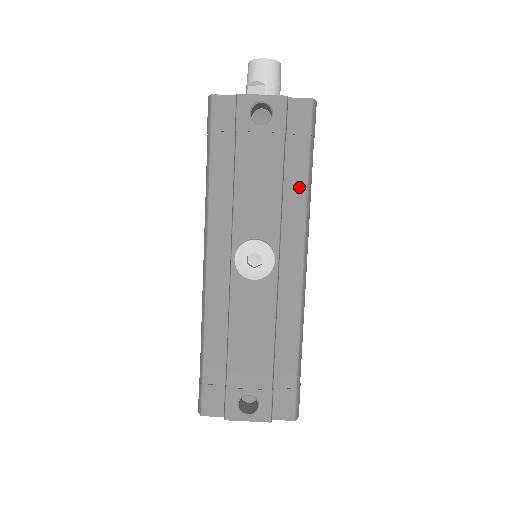
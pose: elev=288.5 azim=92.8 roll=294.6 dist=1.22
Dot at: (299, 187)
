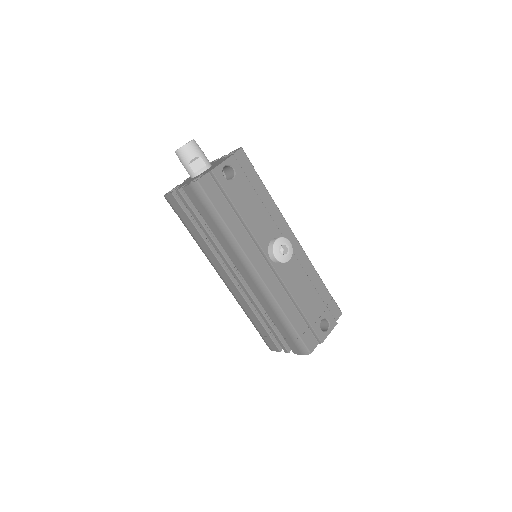
Dot at: (267, 198)
